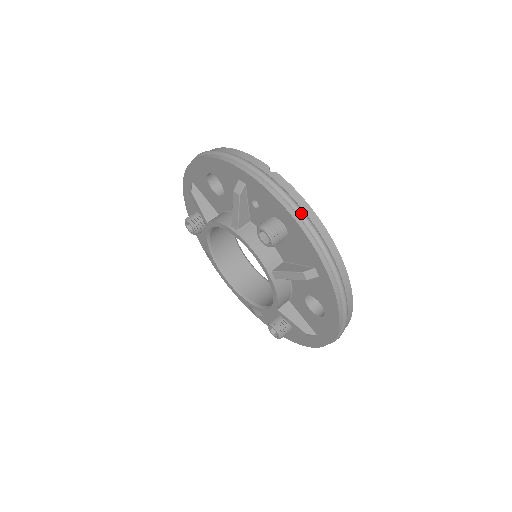
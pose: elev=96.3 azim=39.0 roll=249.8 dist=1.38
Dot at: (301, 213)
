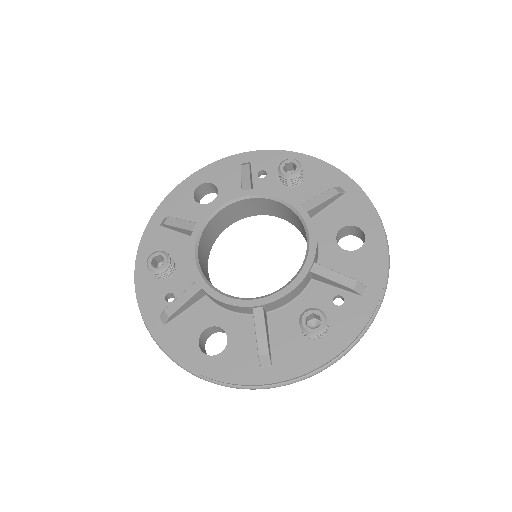
Dot at: occluded
